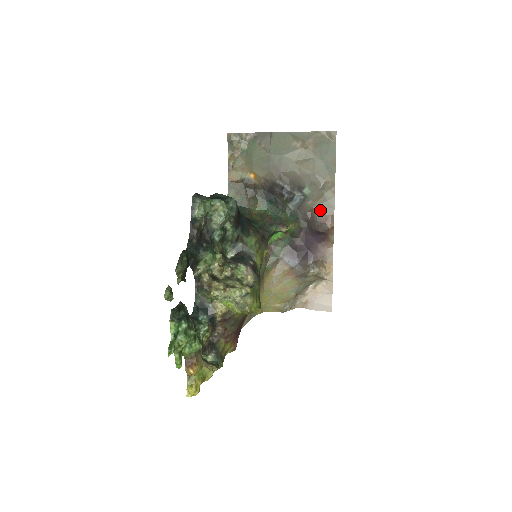
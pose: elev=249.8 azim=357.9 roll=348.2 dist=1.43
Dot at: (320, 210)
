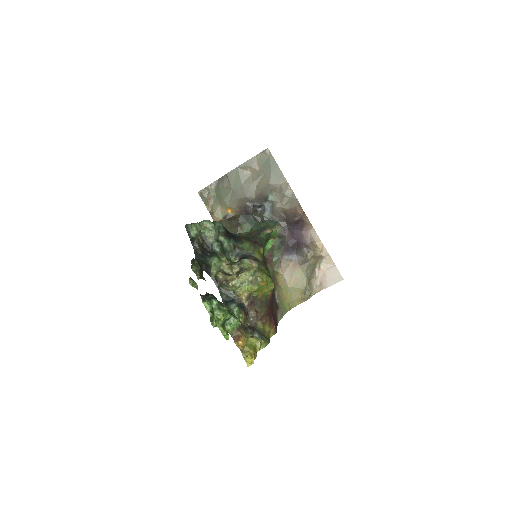
Dot at: (288, 206)
